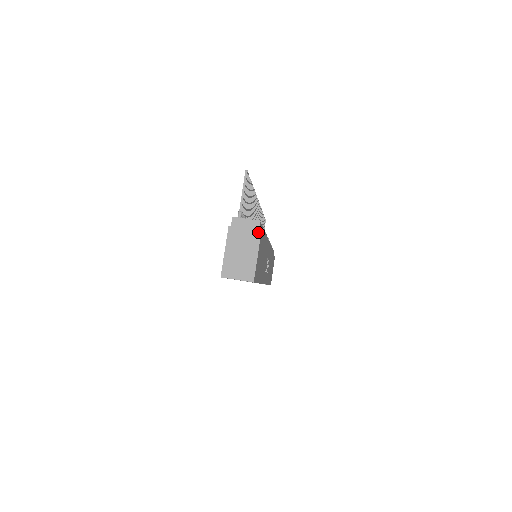
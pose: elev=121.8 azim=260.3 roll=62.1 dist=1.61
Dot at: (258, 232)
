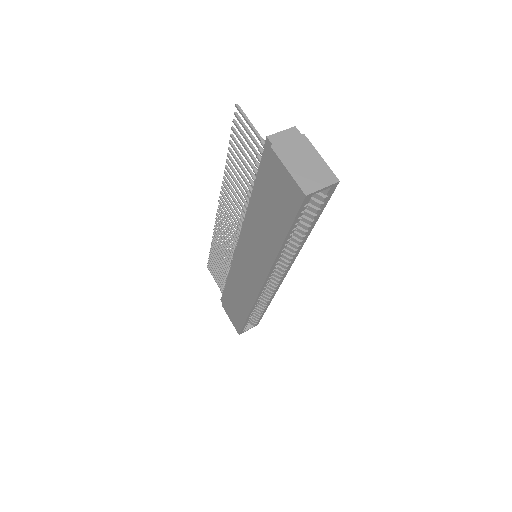
Dot at: (302, 136)
